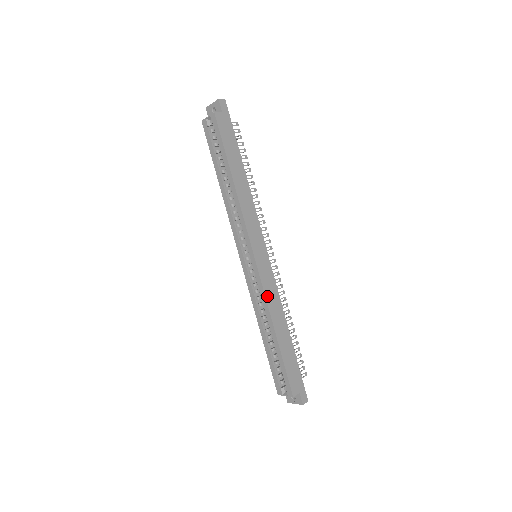
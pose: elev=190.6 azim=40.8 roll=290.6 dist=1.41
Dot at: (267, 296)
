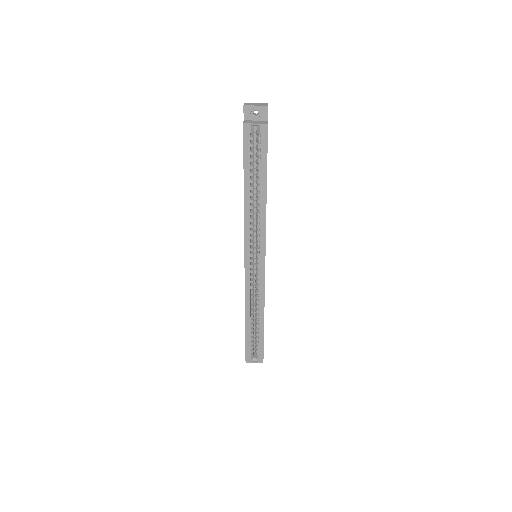
Dot at: occluded
